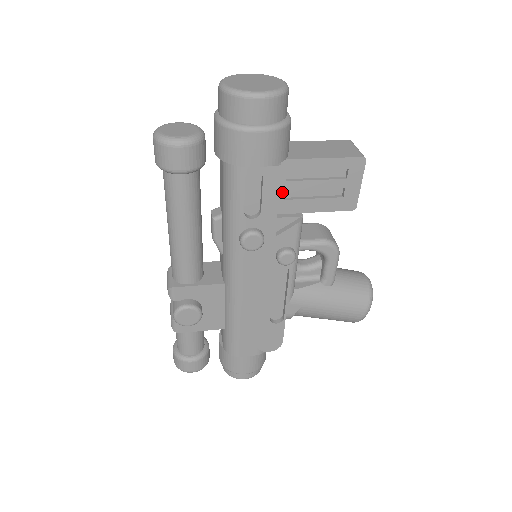
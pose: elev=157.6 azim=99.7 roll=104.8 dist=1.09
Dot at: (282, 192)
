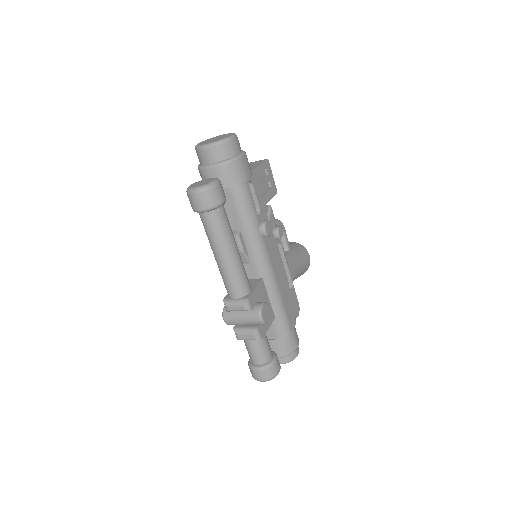
Dot at: occluded
